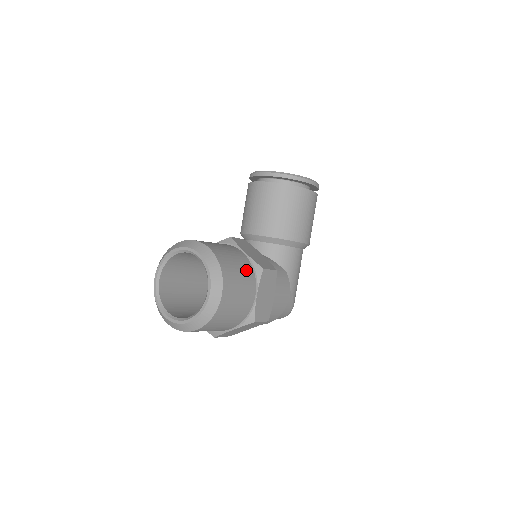
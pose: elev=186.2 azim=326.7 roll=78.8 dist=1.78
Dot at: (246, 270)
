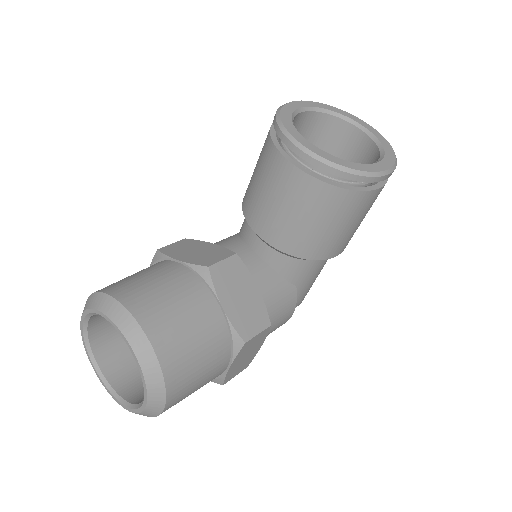
Dot at: (215, 349)
